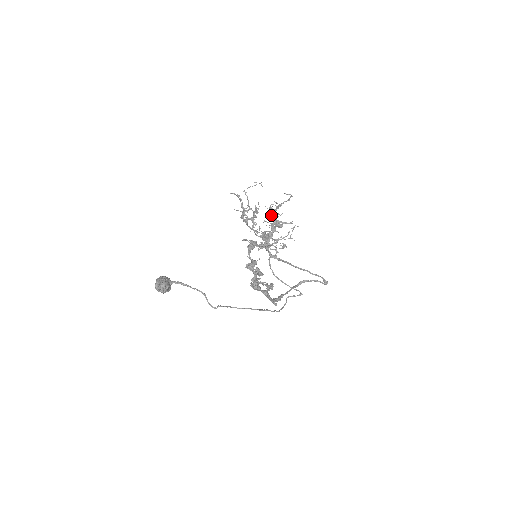
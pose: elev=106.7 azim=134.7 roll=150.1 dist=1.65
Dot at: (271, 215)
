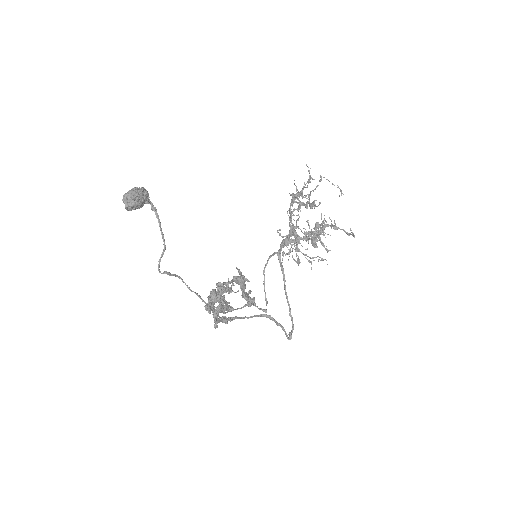
Dot at: (319, 225)
